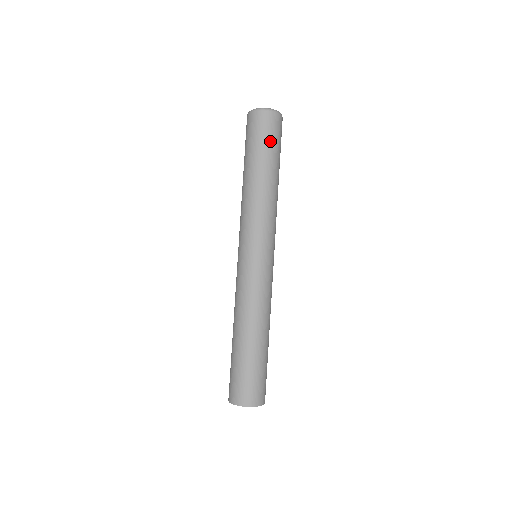
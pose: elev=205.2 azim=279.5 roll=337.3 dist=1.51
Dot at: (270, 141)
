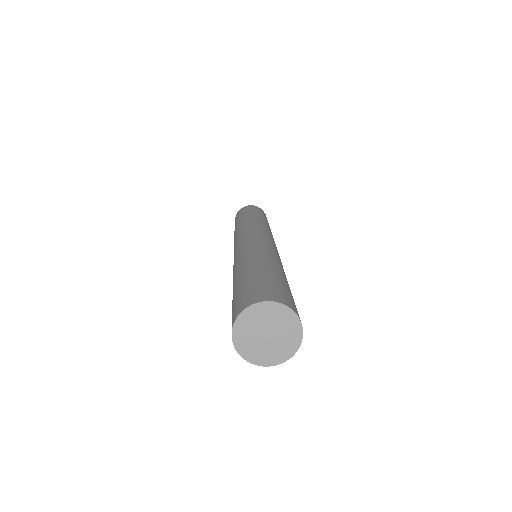
Dot at: (265, 216)
